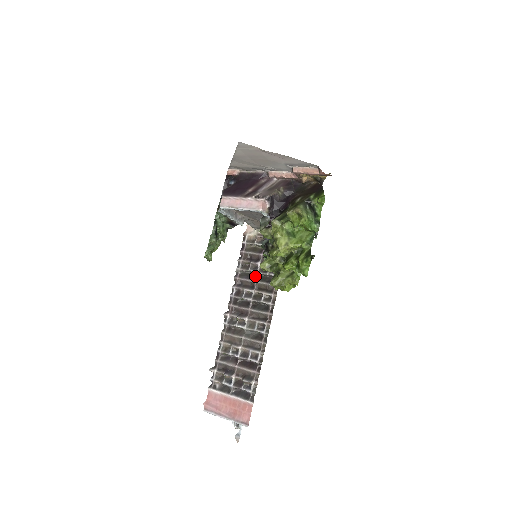
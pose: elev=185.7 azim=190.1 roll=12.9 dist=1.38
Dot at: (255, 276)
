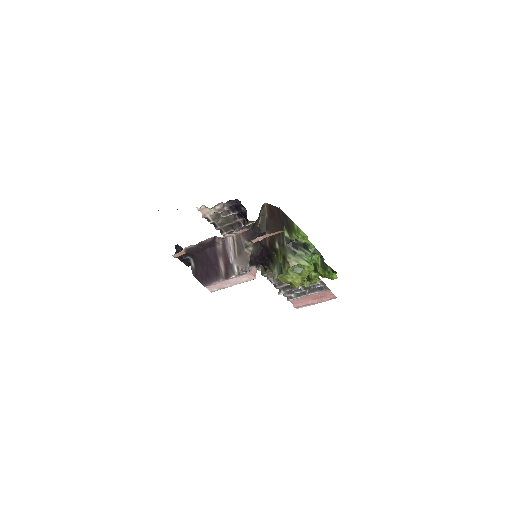
Dot at: occluded
